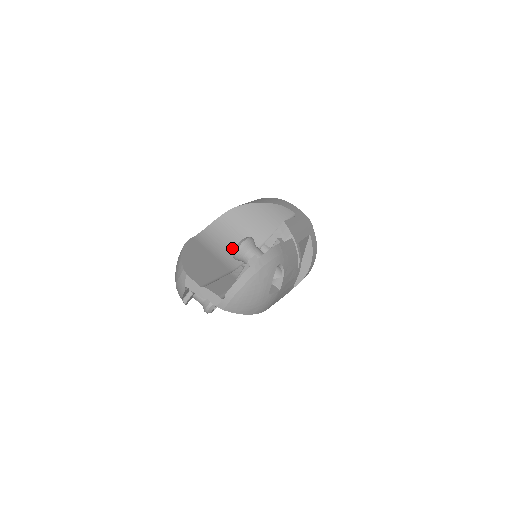
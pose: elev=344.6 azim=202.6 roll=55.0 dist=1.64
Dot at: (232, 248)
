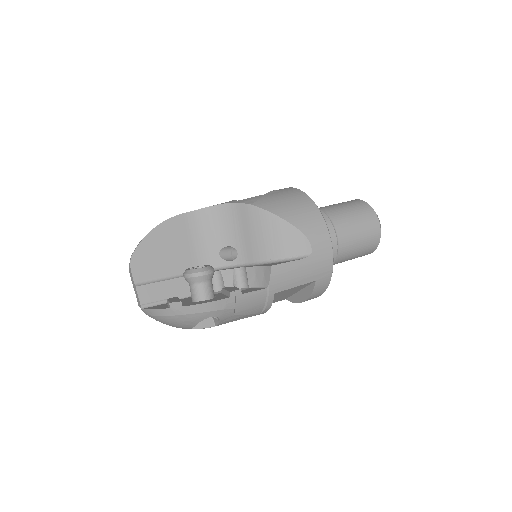
Dot at: (220, 244)
